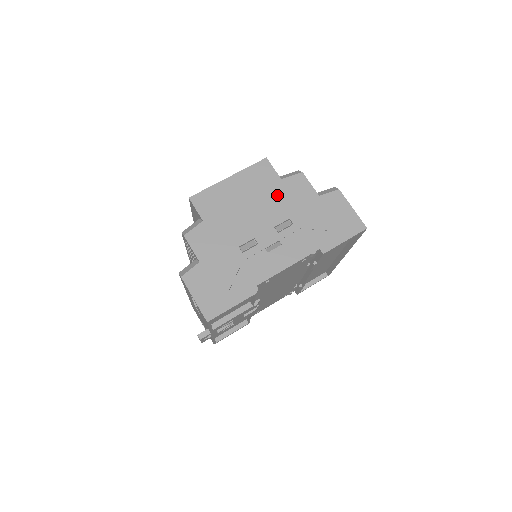
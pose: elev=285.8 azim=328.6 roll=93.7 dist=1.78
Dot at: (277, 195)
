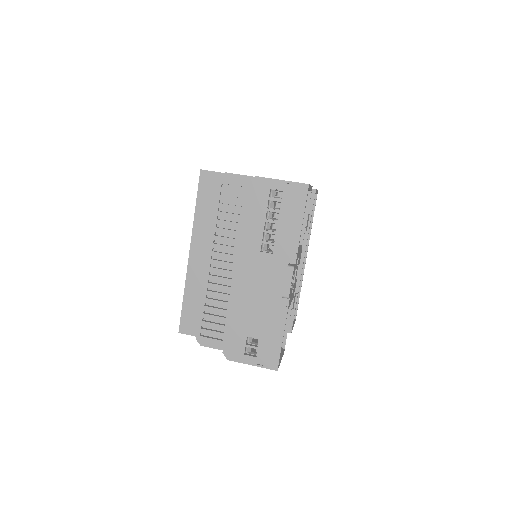
Dot at: occluded
